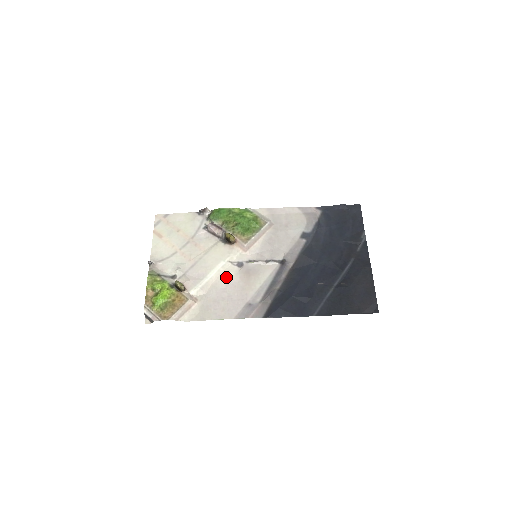
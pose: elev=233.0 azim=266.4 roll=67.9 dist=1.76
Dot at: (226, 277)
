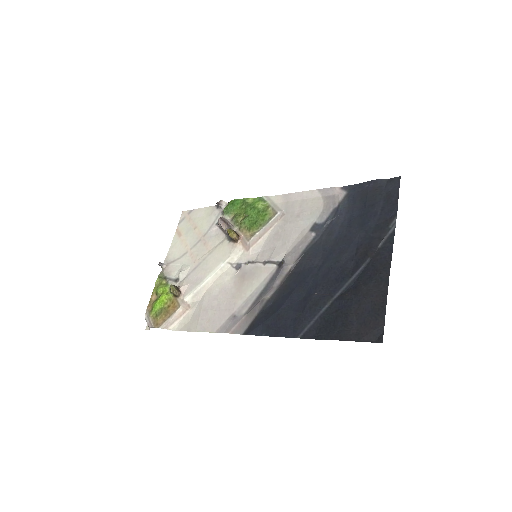
Dot at: (222, 282)
